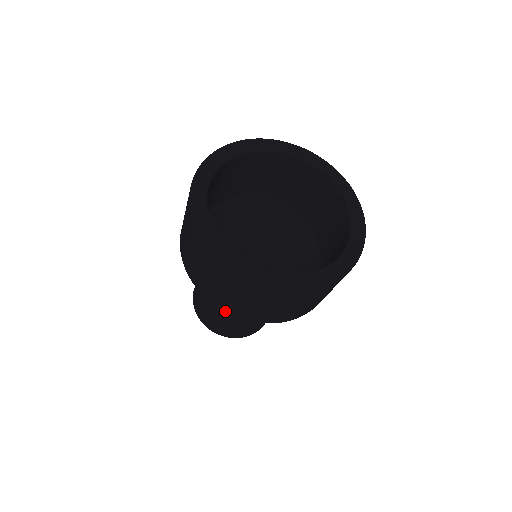
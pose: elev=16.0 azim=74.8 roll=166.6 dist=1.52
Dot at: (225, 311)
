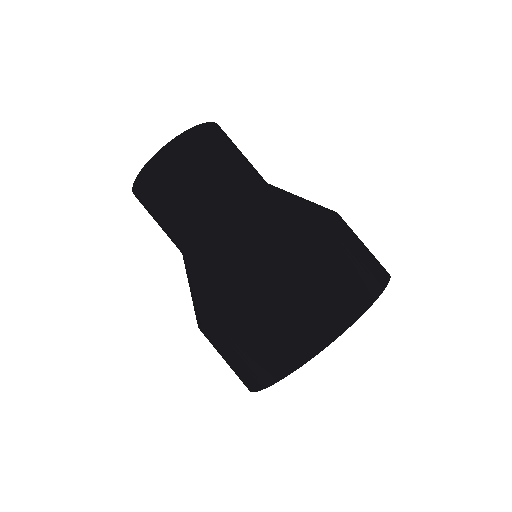
Dot at: occluded
